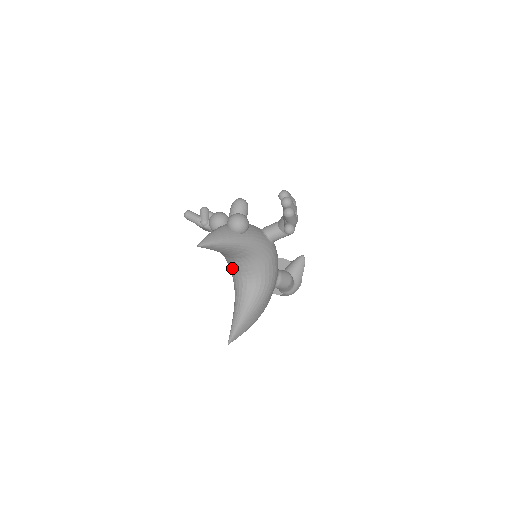
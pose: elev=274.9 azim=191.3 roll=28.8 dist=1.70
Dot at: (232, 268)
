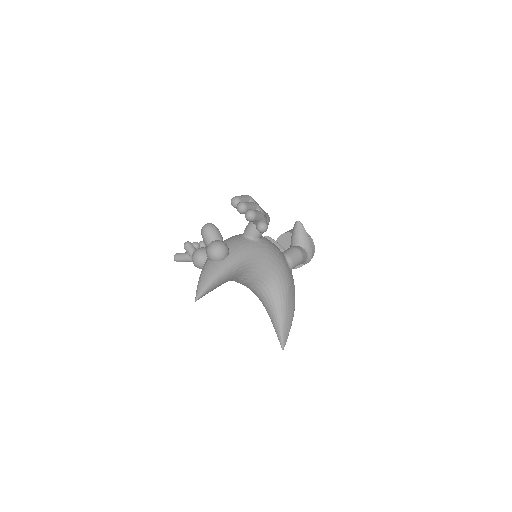
Dot at: (242, 284)
